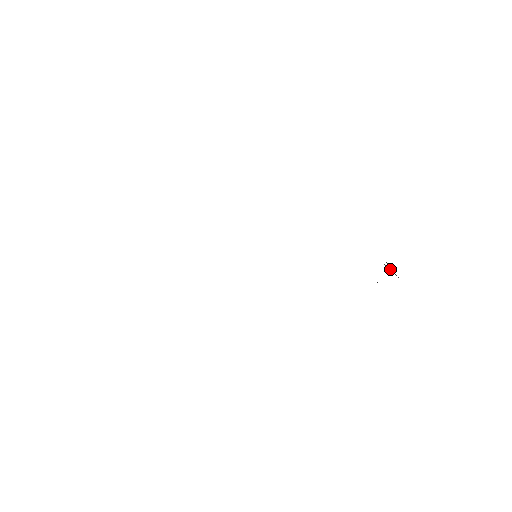
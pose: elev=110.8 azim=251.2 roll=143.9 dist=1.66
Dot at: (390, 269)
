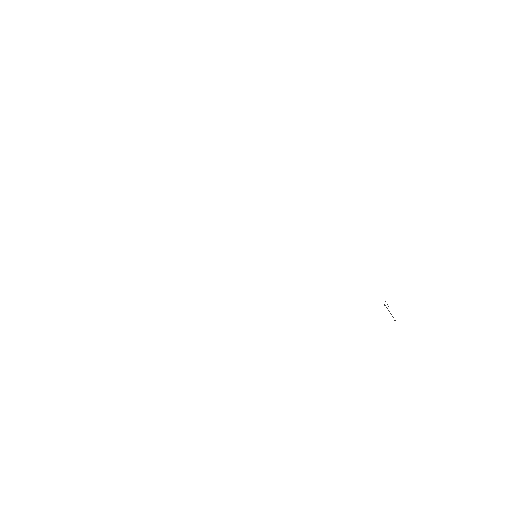
Dot at: occluded
